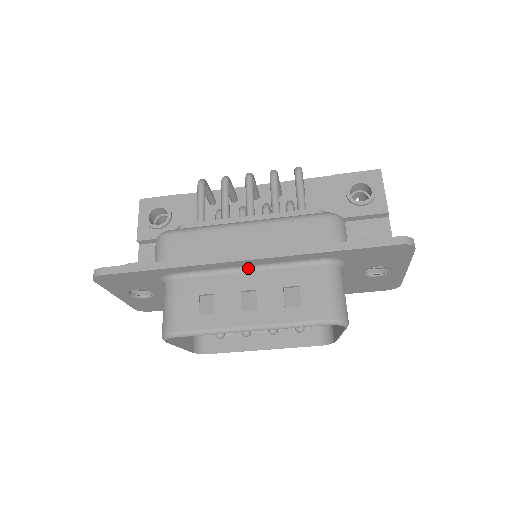
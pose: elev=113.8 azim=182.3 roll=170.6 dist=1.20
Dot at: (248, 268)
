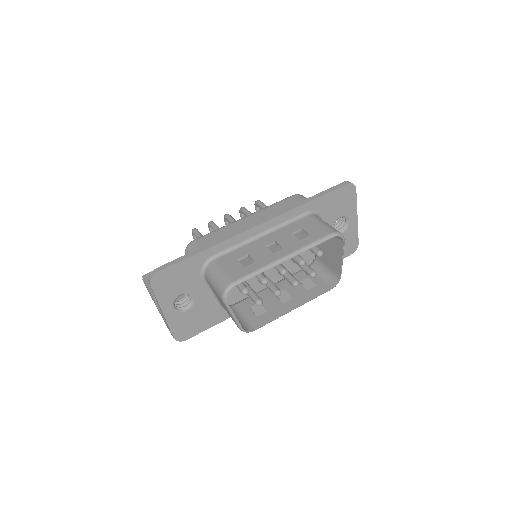
Dot at: (262, 235)
